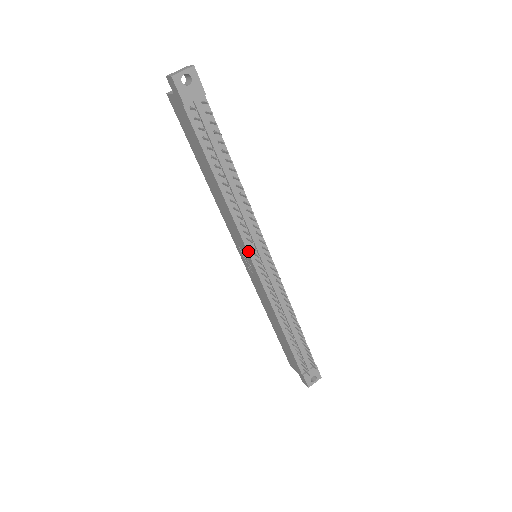
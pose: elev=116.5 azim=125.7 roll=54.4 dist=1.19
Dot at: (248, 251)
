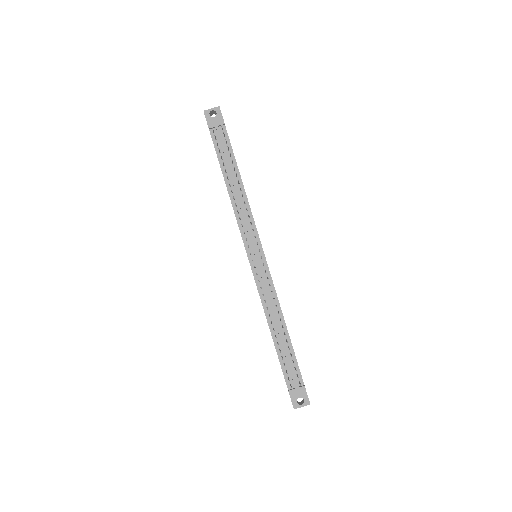
Dot at: (244, 244)
